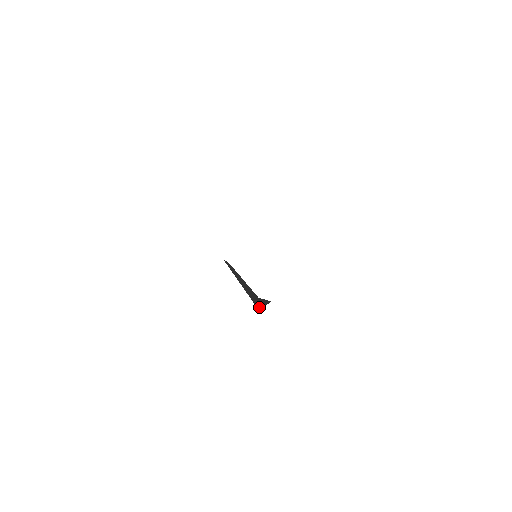
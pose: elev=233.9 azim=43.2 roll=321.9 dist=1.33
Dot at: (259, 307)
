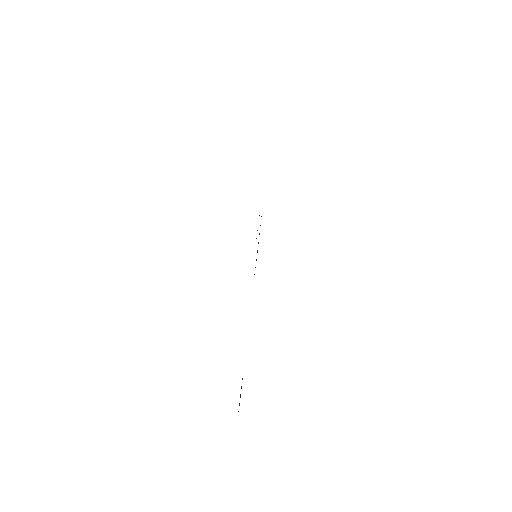
Dot at: occluded
